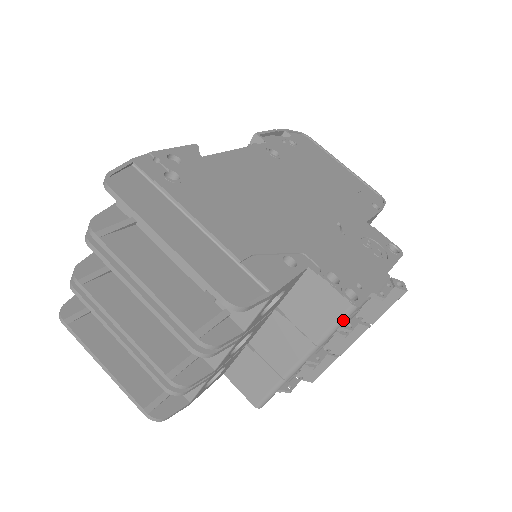
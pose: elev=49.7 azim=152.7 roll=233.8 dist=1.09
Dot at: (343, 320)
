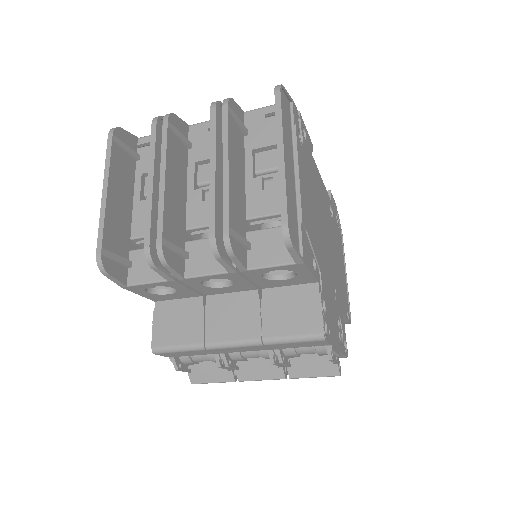
Dot at: (304, 339)
